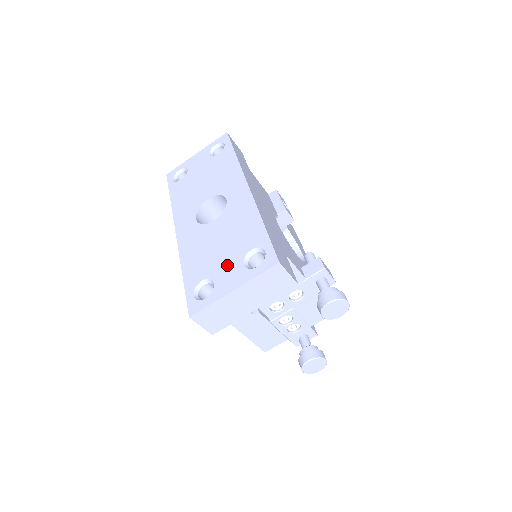
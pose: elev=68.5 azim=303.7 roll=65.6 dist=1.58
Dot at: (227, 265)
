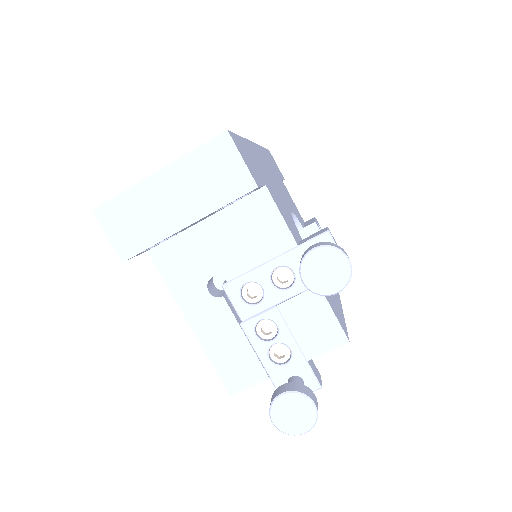
Dot at: occluded
